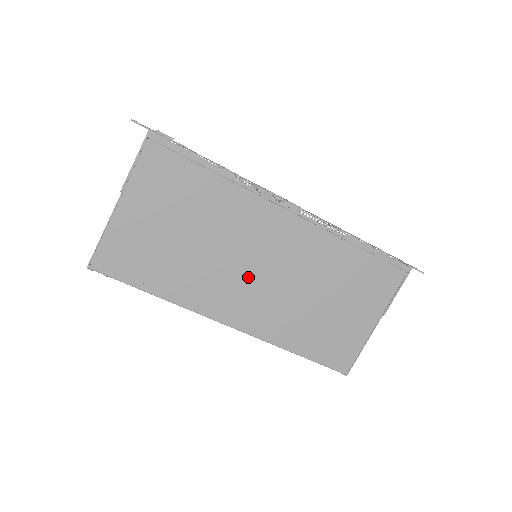
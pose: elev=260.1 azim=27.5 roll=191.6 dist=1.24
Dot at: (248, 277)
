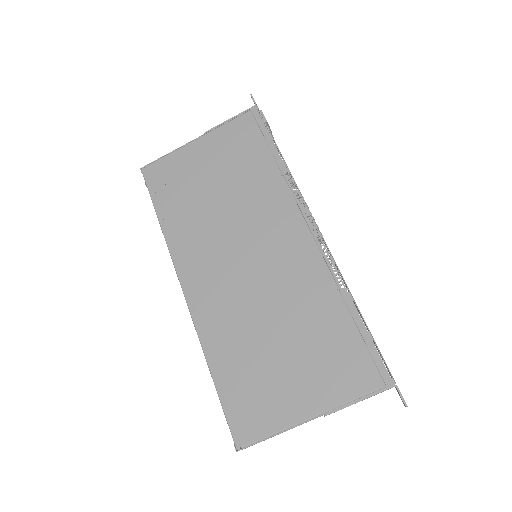
Dot at: (232, 260)
